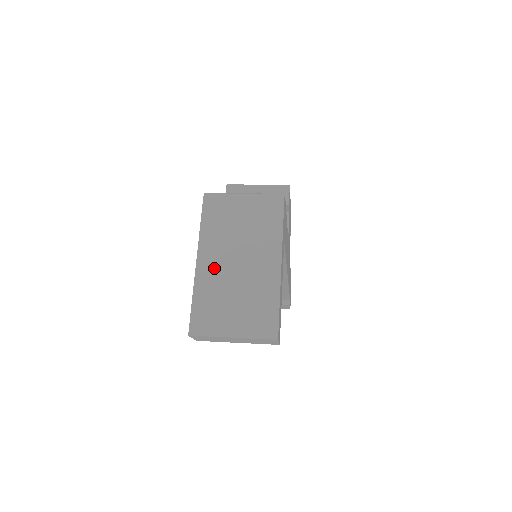
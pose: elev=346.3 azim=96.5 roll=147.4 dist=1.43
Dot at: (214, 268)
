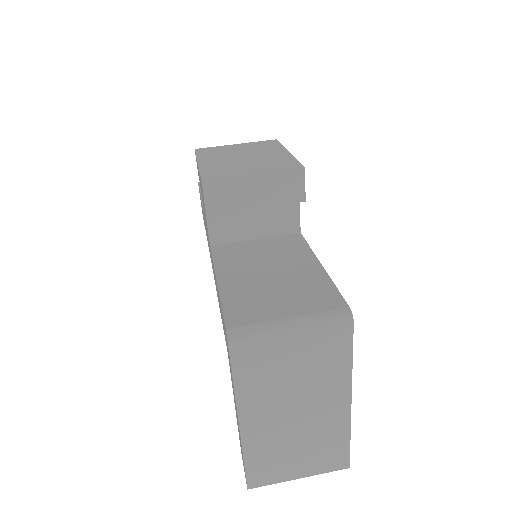
Dot at: (265, 425)
